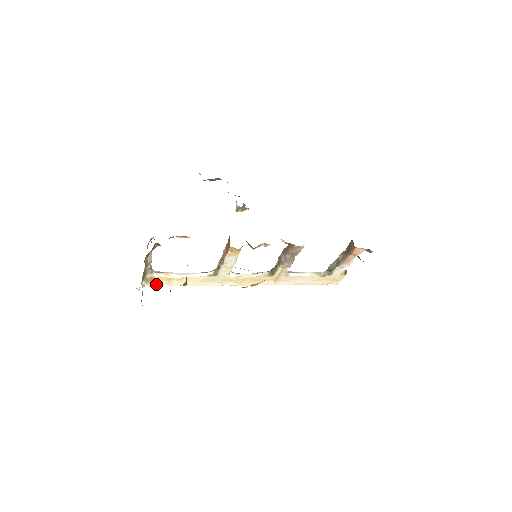
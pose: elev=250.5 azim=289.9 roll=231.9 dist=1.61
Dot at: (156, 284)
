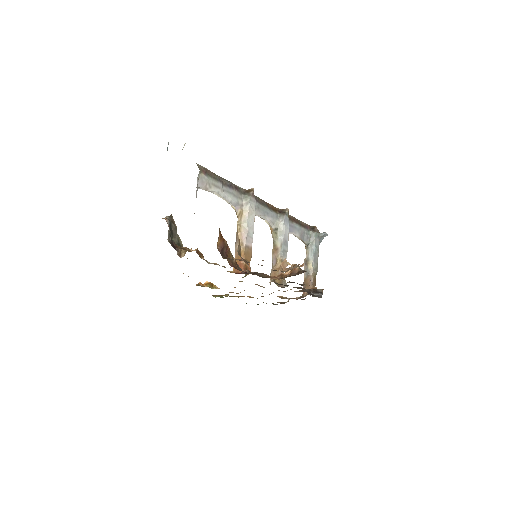
Dot at: occluded
